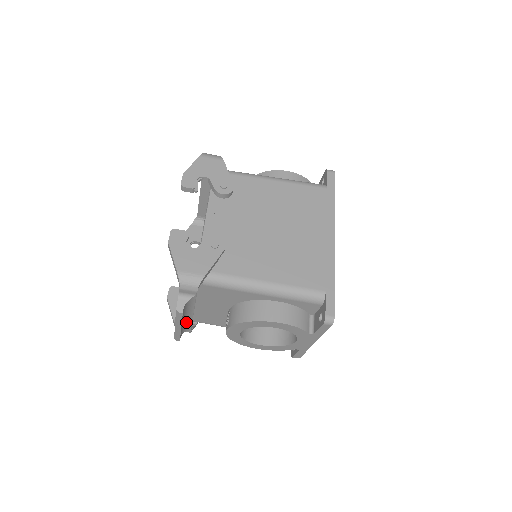
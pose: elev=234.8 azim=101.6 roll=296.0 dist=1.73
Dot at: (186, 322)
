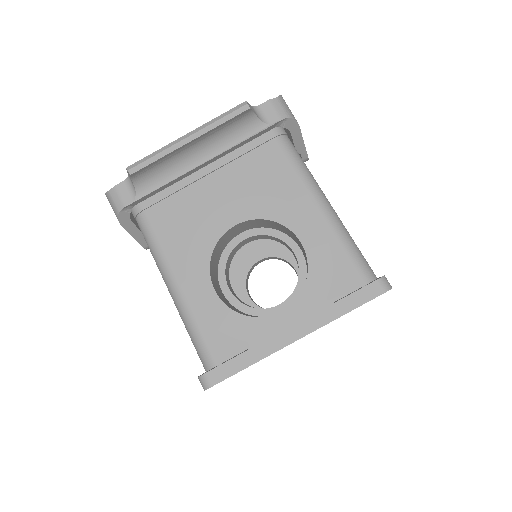
Dot at: (175, 166)
